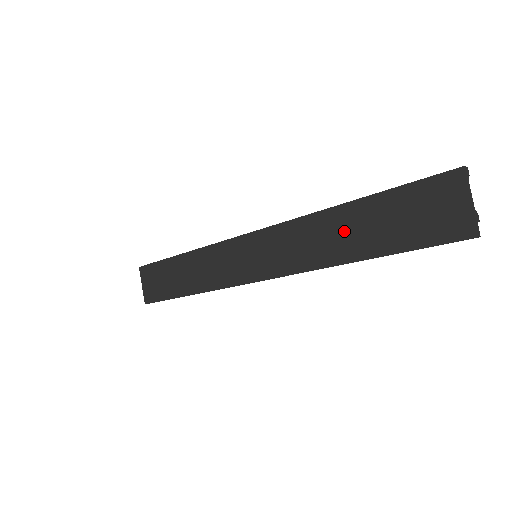
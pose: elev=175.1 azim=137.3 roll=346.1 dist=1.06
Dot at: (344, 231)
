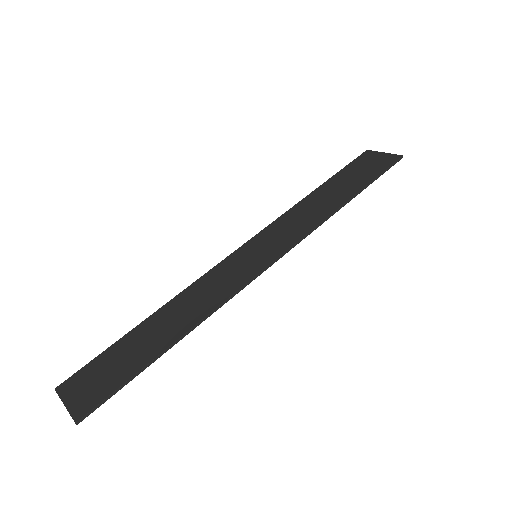
Dot at: (325, 197)
